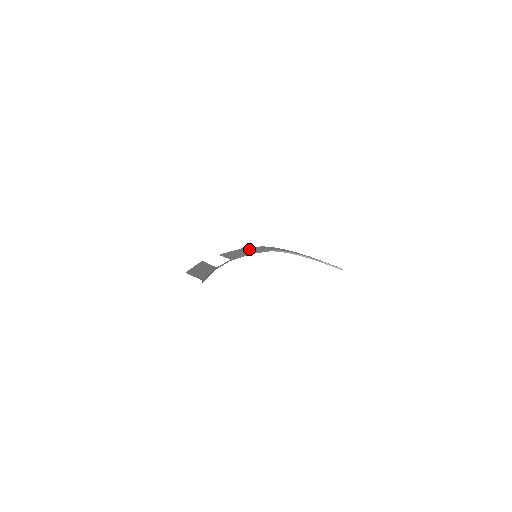
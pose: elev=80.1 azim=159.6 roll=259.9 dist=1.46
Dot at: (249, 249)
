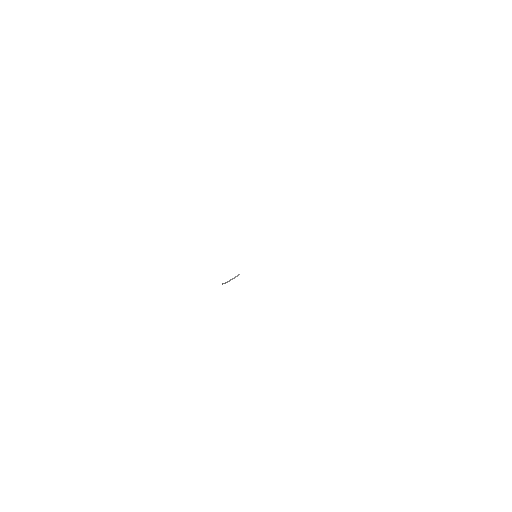
Dot at: occluded
